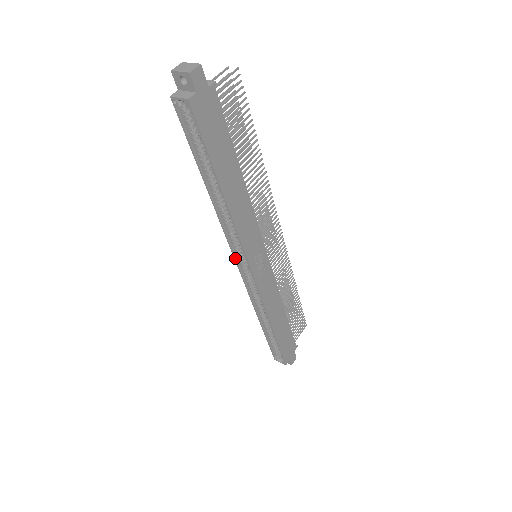
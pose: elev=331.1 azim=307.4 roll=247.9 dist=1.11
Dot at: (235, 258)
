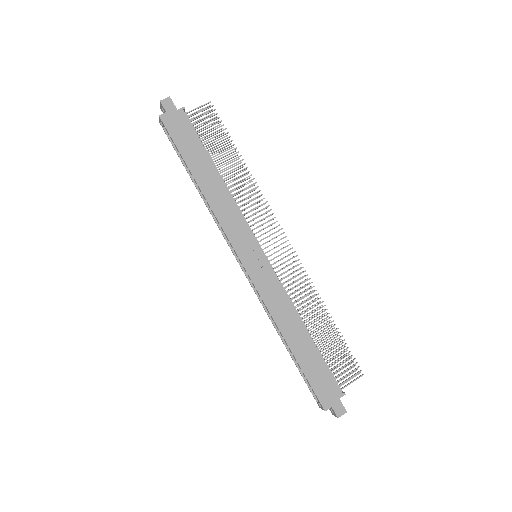
Dot at: (234, 254)
